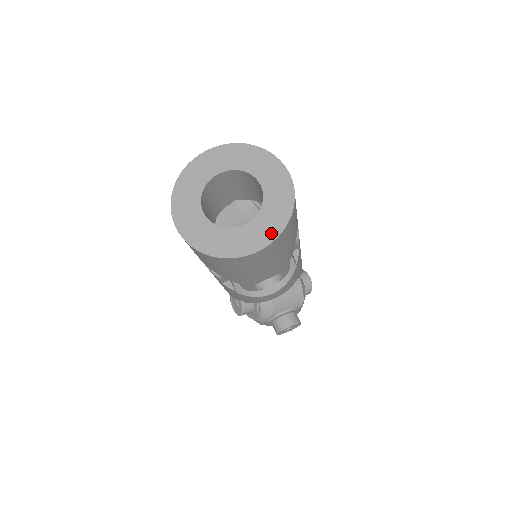
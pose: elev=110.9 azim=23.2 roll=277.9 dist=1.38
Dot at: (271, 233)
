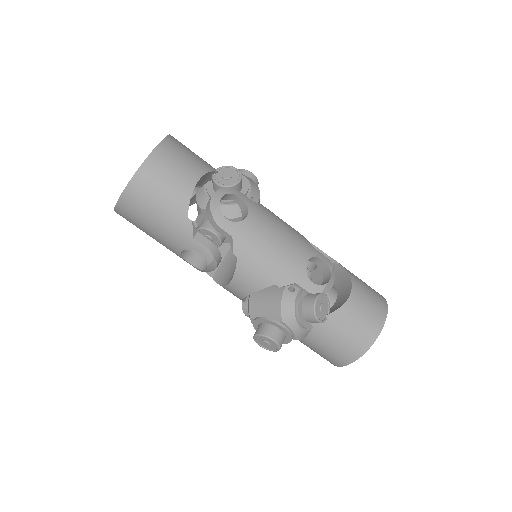
Dot at: (124, 192)
